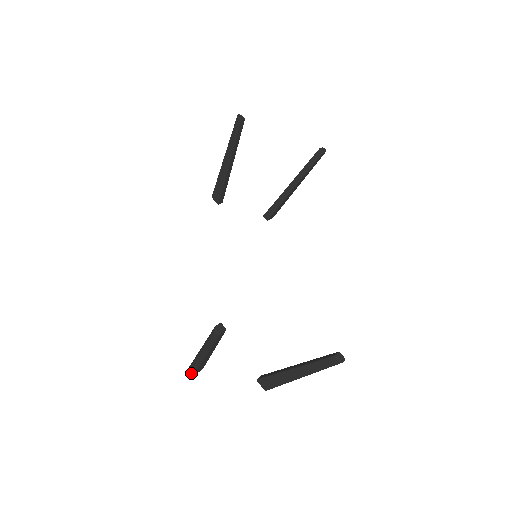
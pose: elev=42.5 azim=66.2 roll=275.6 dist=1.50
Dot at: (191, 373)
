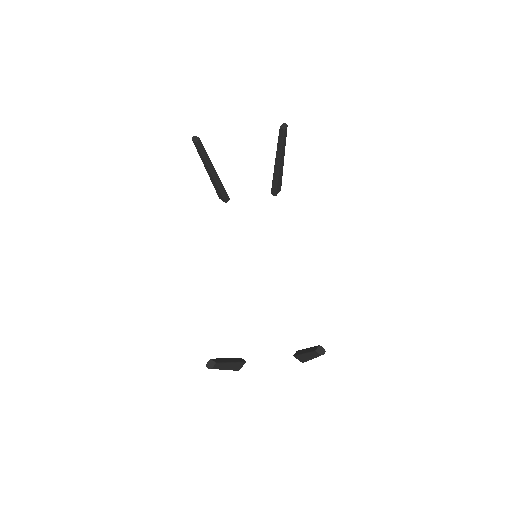
Dot at: occluded
